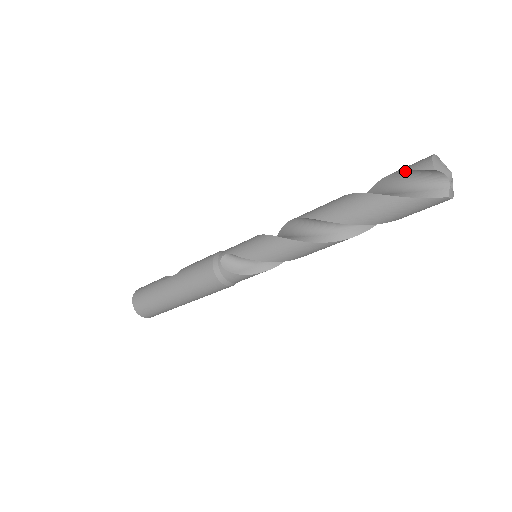
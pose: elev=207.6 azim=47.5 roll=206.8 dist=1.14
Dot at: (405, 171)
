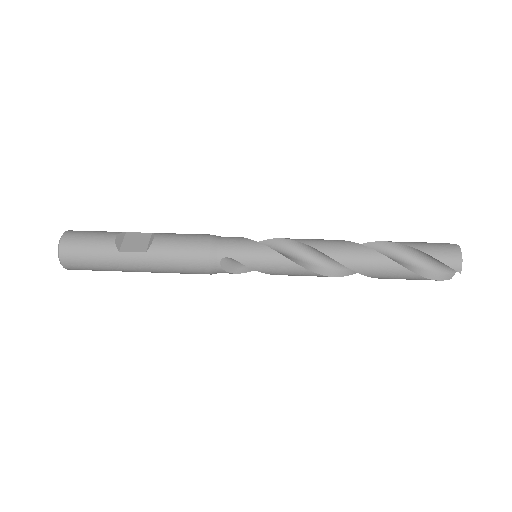
Dot at: (438, 260)
